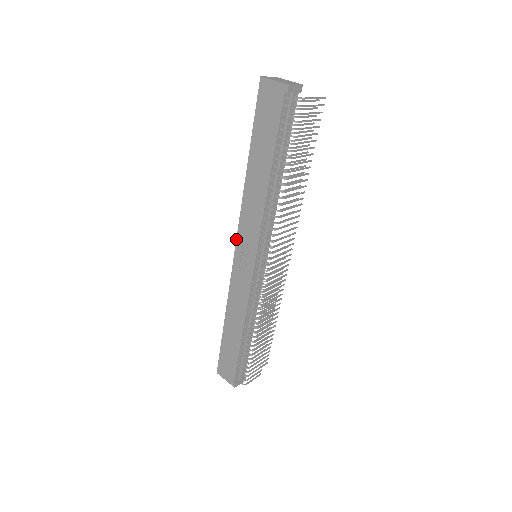
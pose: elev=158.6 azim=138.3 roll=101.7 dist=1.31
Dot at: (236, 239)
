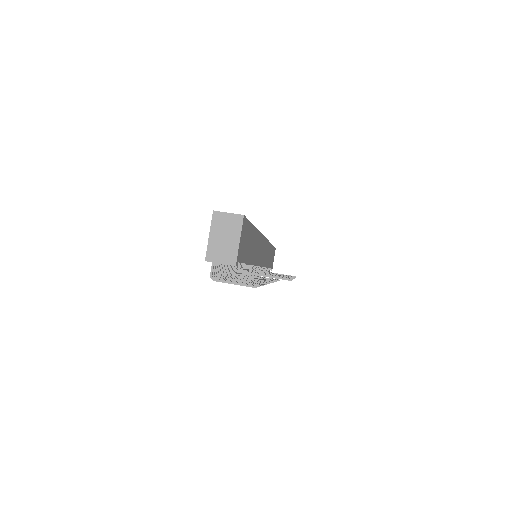
Dot at: occluded
